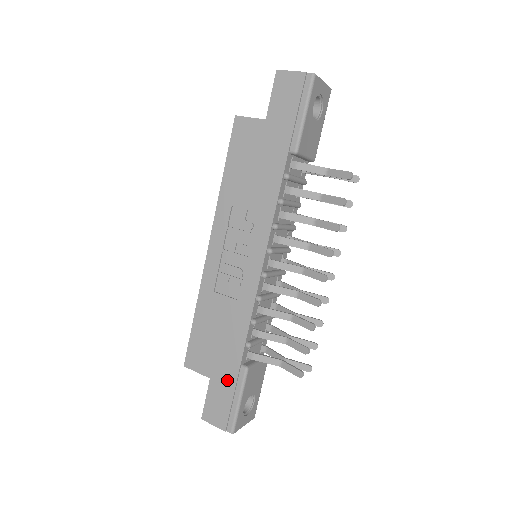
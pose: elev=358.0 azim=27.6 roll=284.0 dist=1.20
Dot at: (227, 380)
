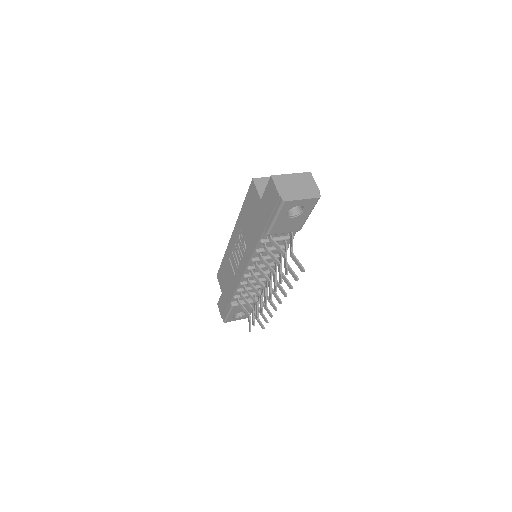
Dot at: (226, 301)
